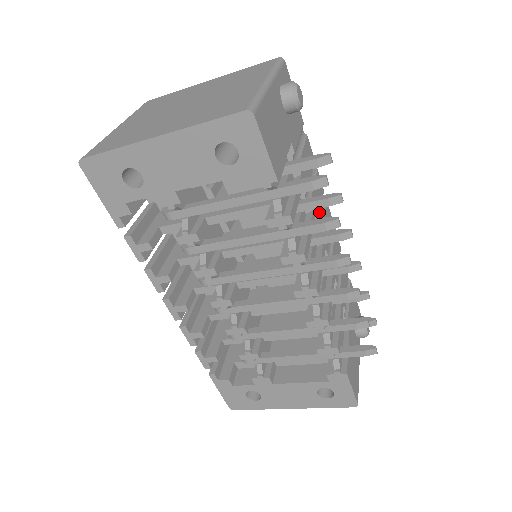
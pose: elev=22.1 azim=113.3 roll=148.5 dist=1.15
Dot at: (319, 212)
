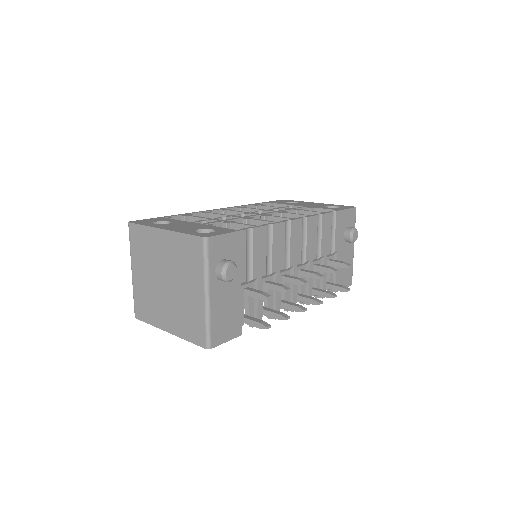
Dot at: (284, 255)
